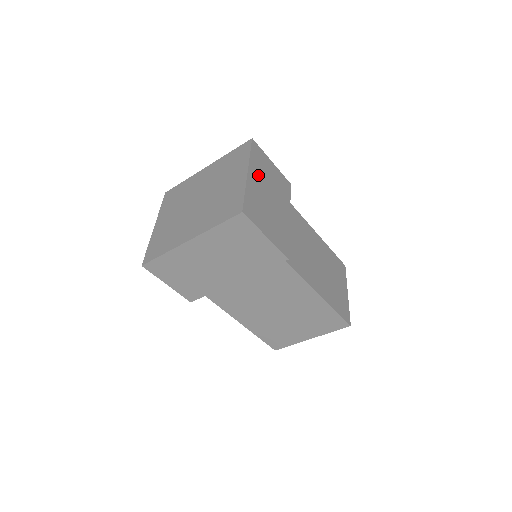
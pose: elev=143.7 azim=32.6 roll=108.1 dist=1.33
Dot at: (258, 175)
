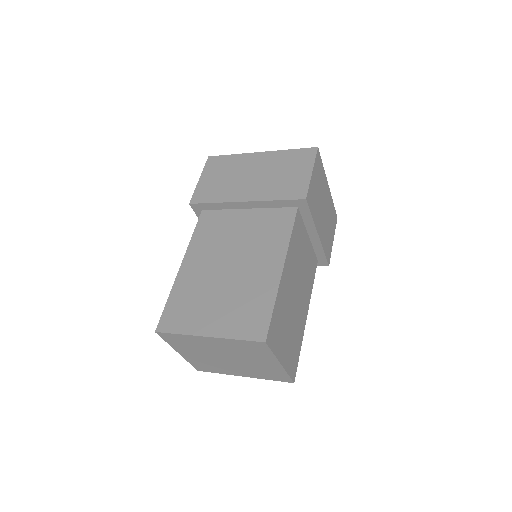
Dot at: (328, 203)
